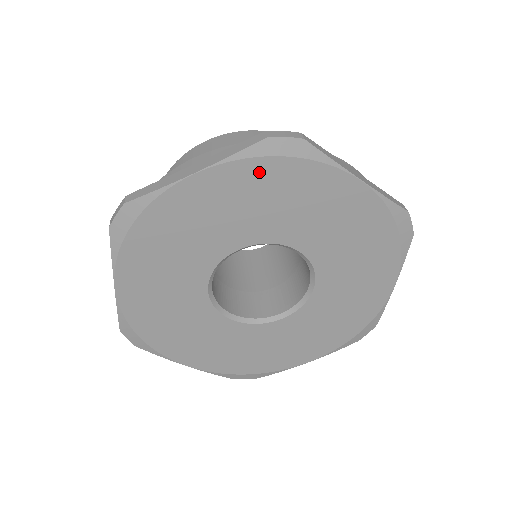
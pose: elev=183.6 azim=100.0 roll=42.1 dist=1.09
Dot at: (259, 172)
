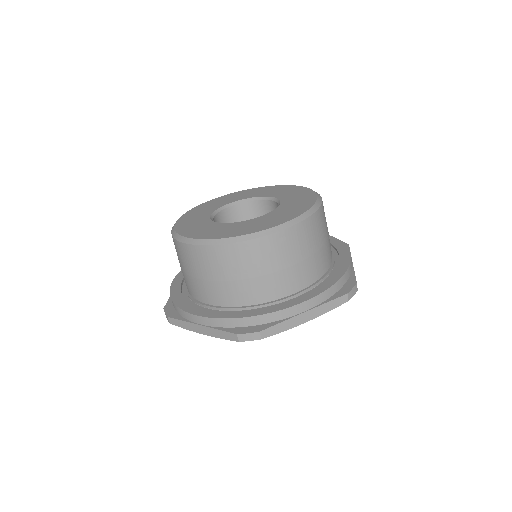
Dot at: occluded
